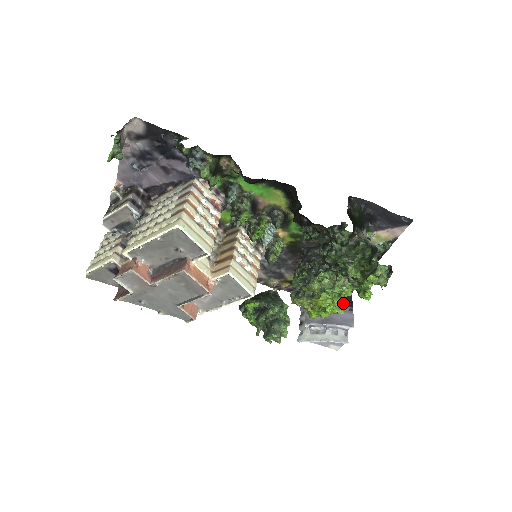
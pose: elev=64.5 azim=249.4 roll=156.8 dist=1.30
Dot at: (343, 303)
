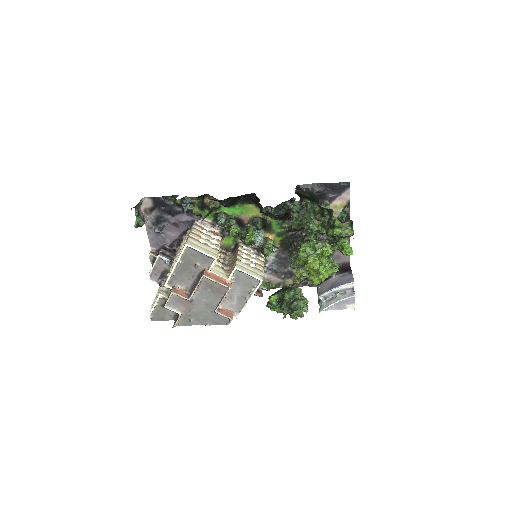
Dot at: (332, 262)
